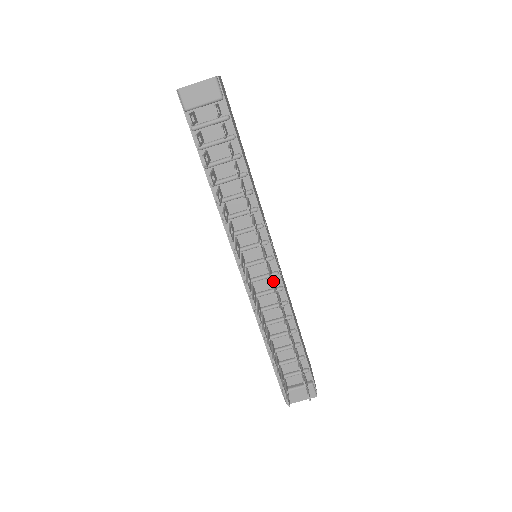
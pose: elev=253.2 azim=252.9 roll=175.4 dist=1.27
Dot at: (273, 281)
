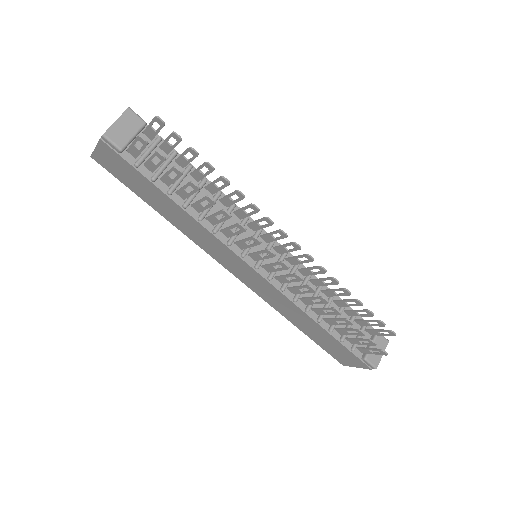
Dot at: (290, 257)
